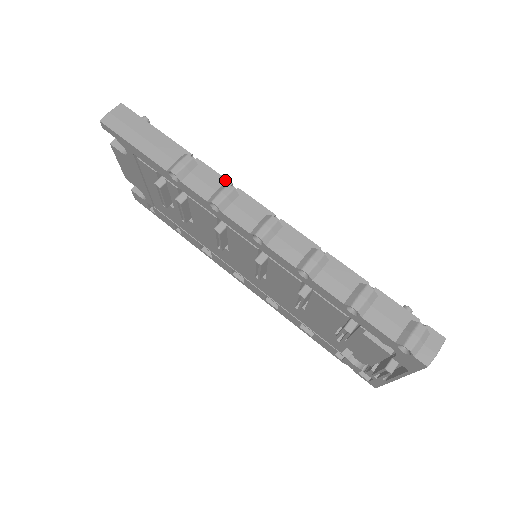
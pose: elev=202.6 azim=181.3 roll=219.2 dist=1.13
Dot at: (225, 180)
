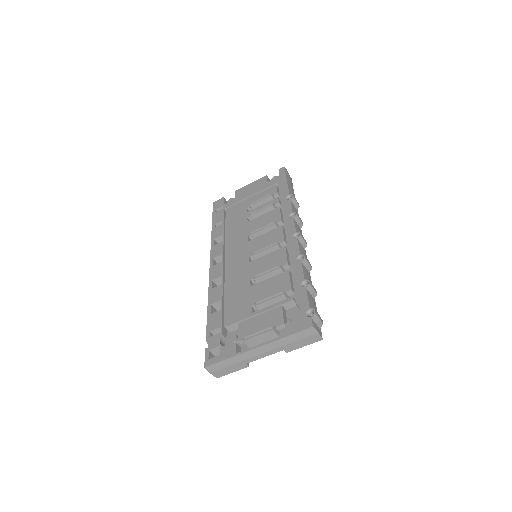
Dot at: occluded
